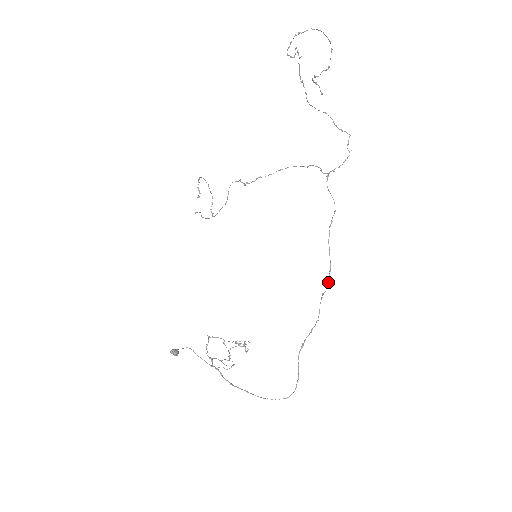
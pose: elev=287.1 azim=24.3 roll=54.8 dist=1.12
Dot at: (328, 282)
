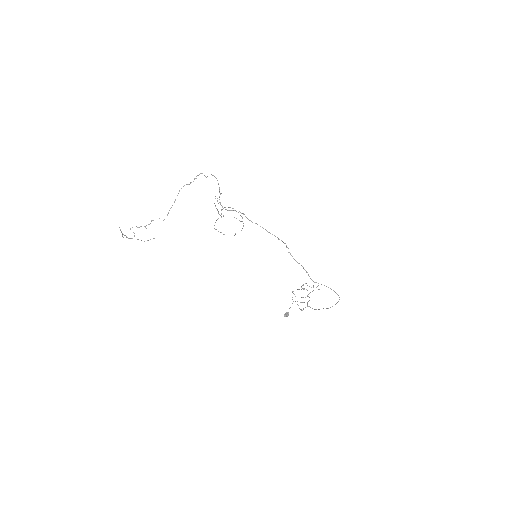
Dot at: occluded
